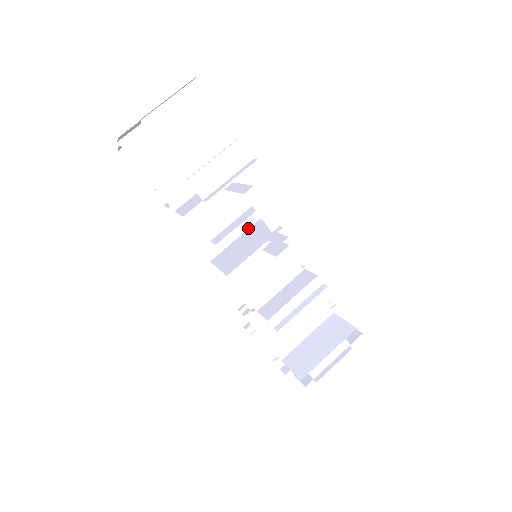
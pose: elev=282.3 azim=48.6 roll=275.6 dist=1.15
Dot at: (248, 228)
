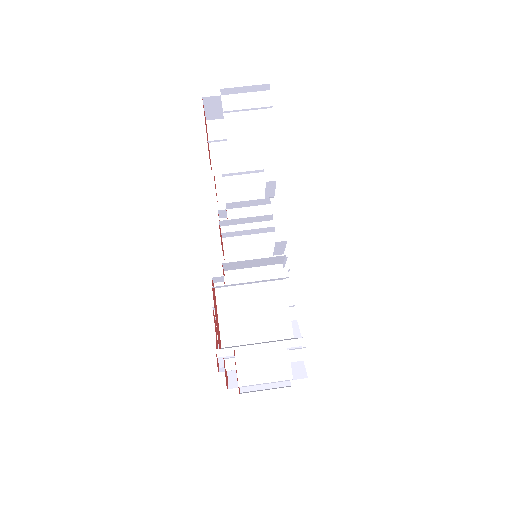
Dot at: (270, 255)
